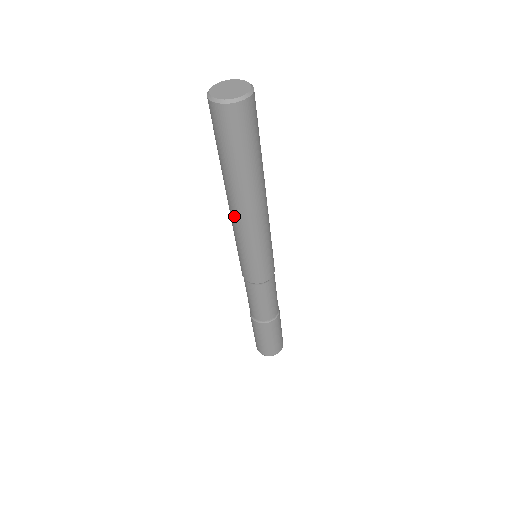
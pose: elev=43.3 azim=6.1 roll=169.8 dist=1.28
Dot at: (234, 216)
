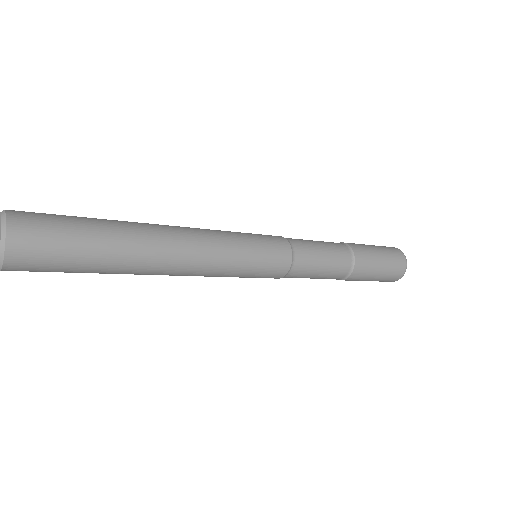
Dot at: occluded
